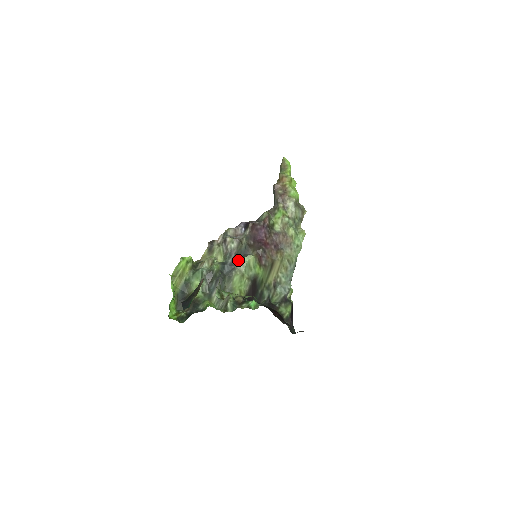
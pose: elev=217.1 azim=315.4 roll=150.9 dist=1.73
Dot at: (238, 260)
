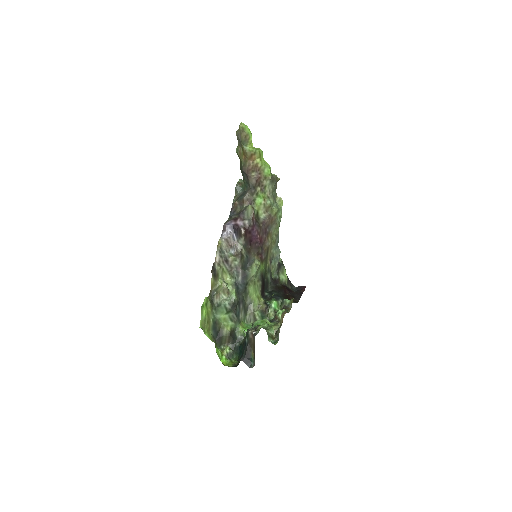
Dot at: (248, 274)
